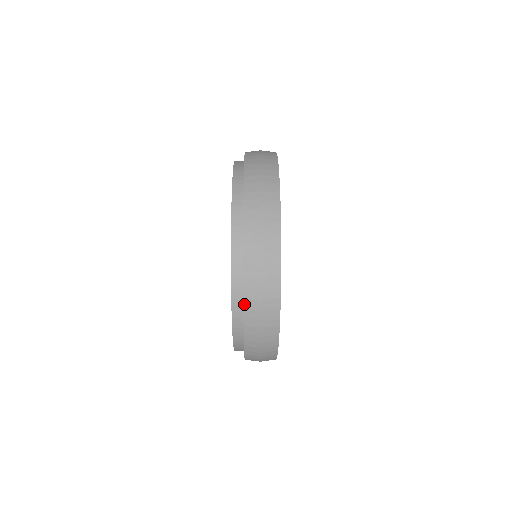
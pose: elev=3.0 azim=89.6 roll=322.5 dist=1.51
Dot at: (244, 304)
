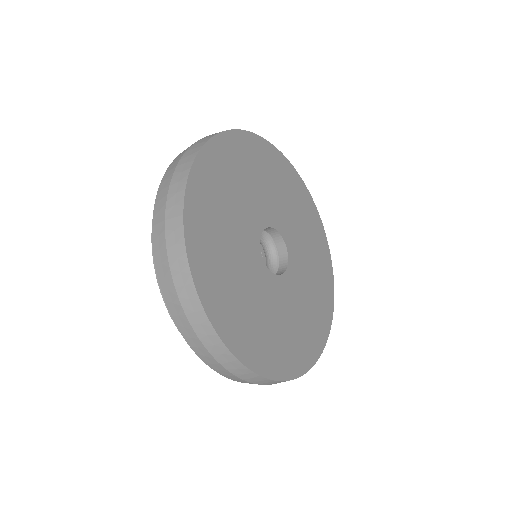
Dot at: (210, 367)
